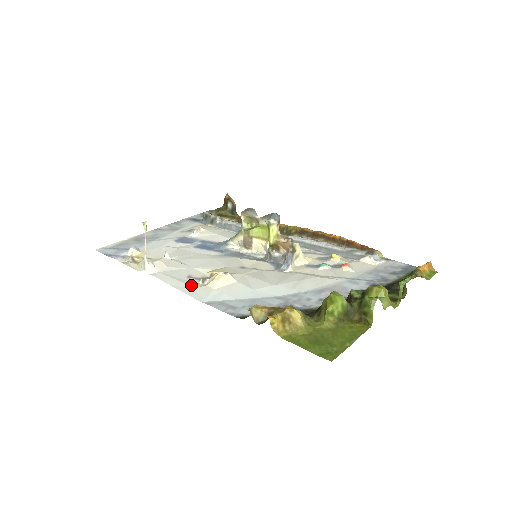
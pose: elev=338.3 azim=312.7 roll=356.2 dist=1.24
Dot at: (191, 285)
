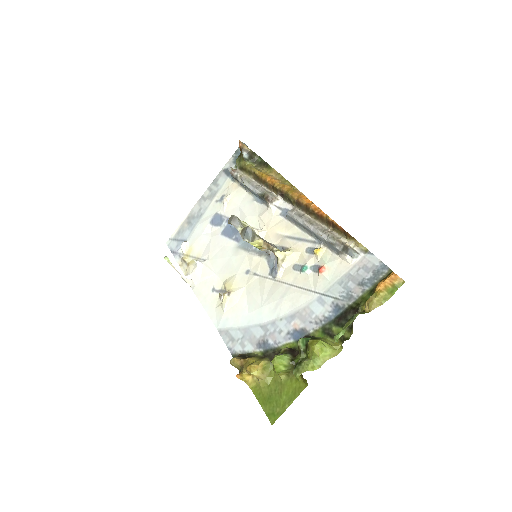
Dot at: (212, 304)
